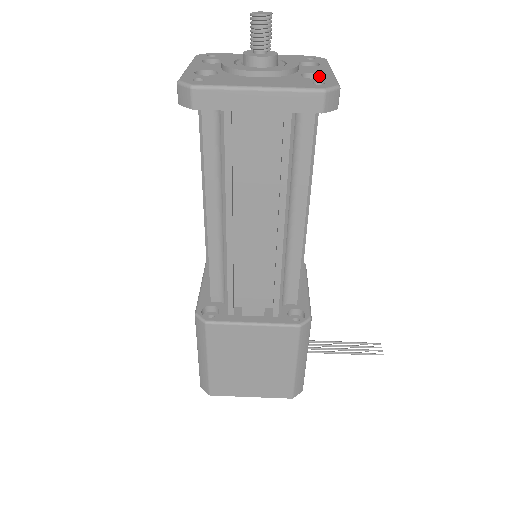
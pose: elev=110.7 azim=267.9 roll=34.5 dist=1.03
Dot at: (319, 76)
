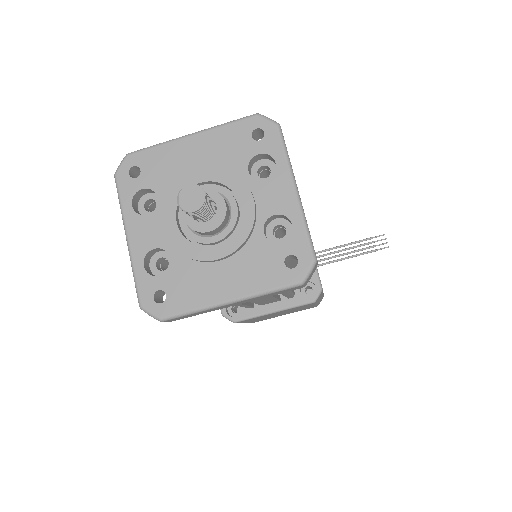
Dot at: (284, 216)
